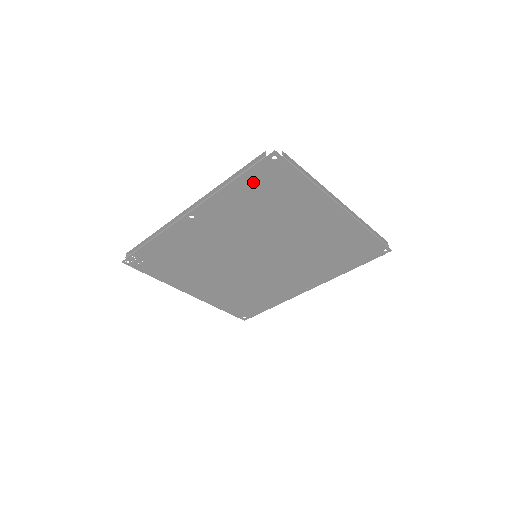
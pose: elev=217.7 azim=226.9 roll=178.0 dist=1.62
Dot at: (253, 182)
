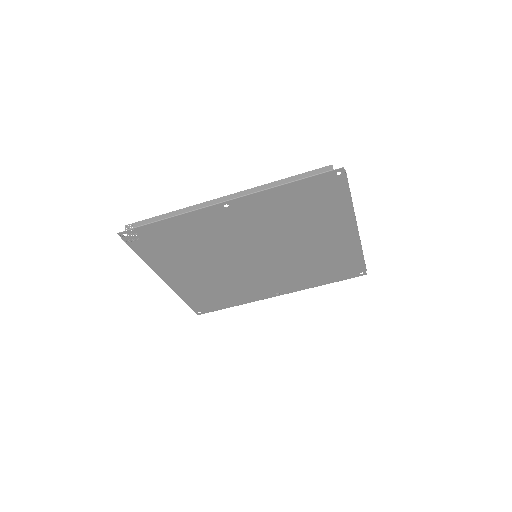
Dot at: (305, 189)
